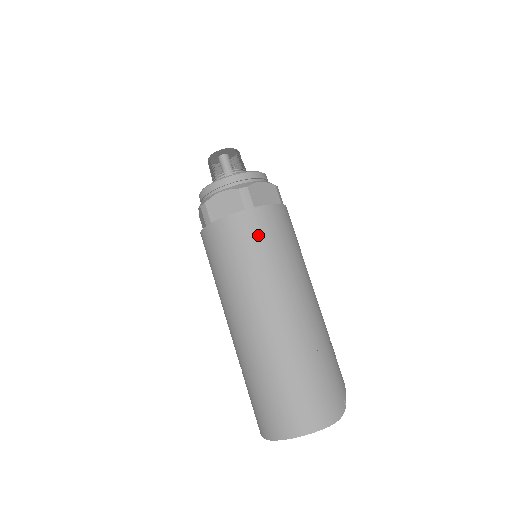
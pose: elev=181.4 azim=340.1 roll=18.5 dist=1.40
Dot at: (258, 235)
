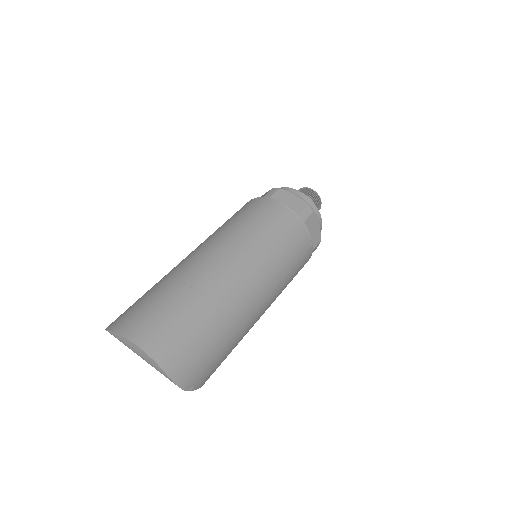
Dot at: (288, 233)
